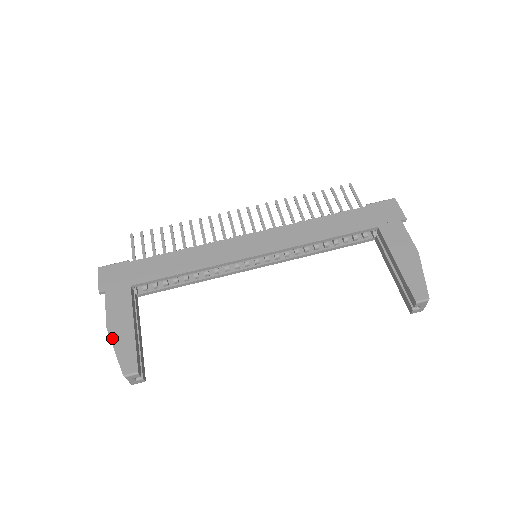
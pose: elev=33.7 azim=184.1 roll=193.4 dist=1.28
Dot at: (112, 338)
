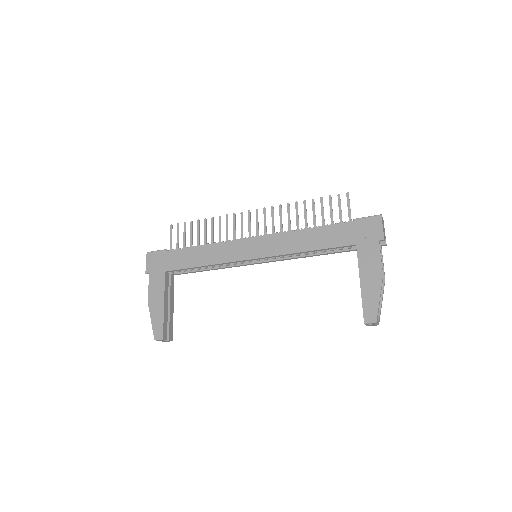
Dot at: (150, 311)
